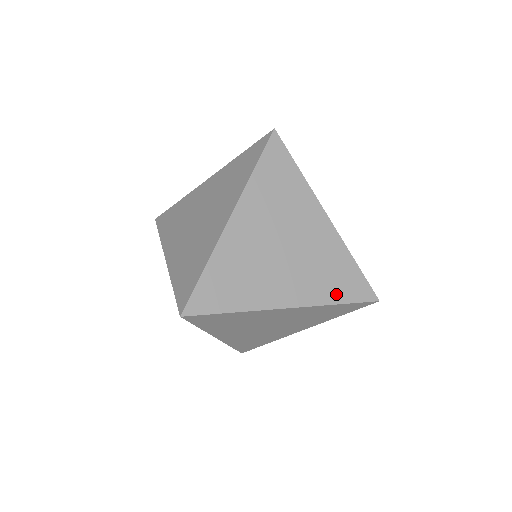
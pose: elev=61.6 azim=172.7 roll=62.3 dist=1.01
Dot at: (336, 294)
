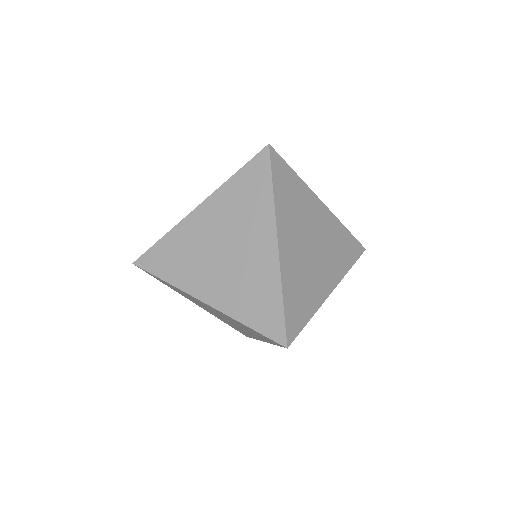
Dot at: (348, 261)
